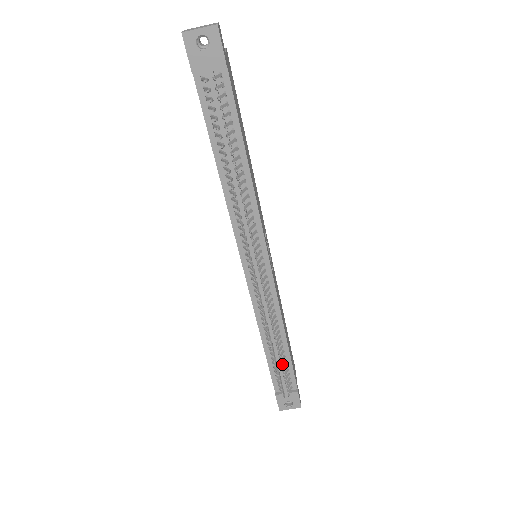
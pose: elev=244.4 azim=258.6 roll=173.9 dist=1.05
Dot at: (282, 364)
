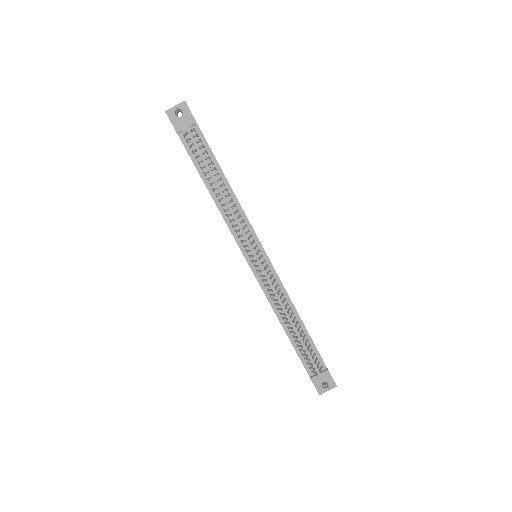
Dot at: (304, 340)
